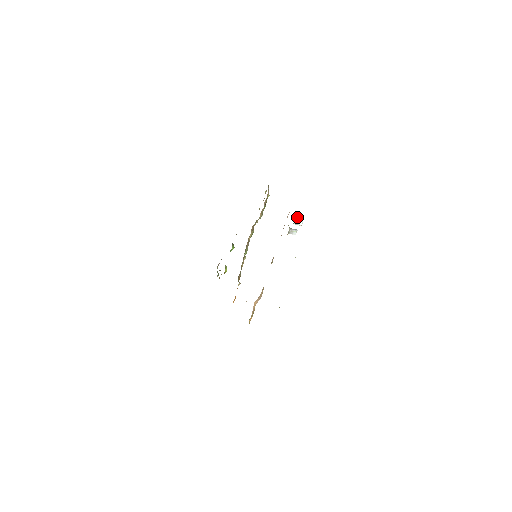
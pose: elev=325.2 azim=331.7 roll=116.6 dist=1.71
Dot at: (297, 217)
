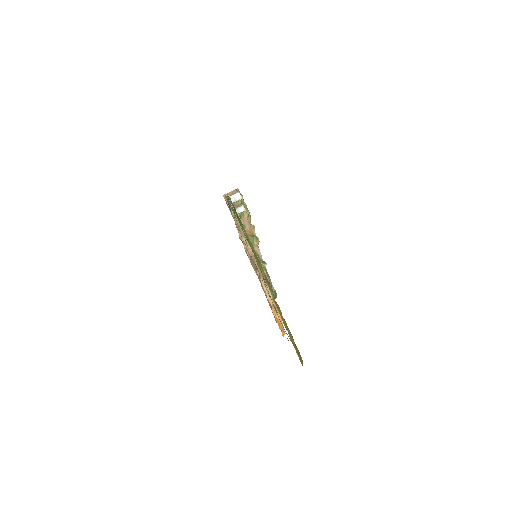
Dot at: (231, 195)
